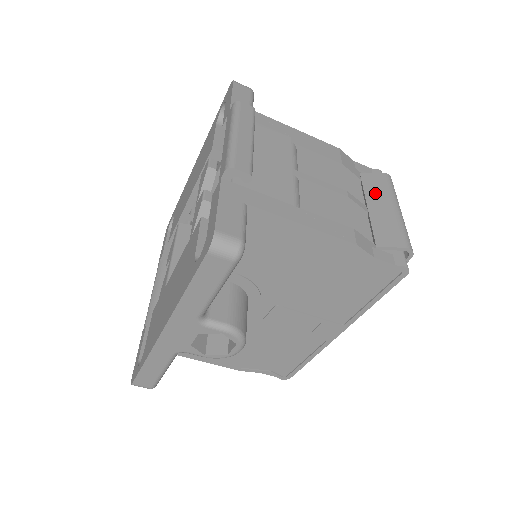
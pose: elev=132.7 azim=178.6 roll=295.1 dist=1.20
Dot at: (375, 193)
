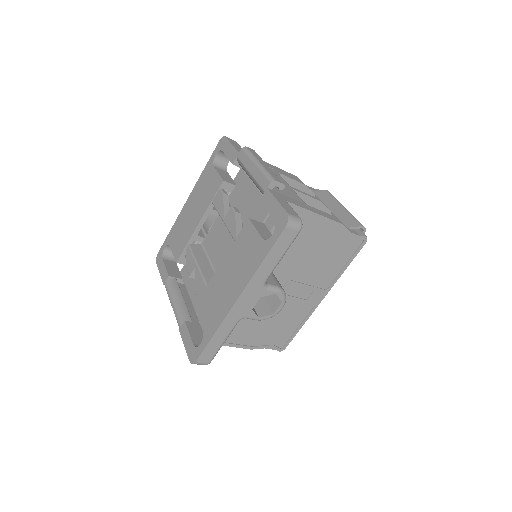
Dot at: (328, 201)
